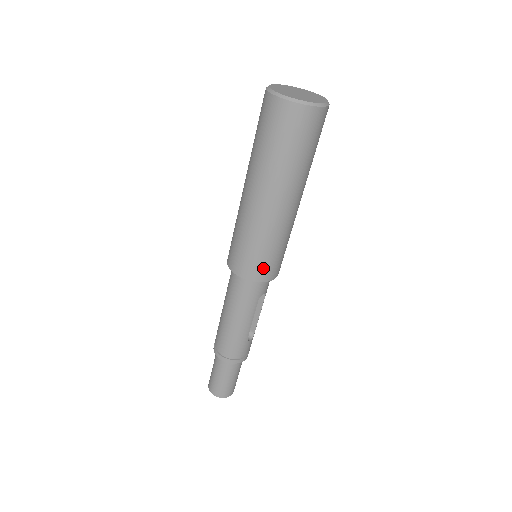
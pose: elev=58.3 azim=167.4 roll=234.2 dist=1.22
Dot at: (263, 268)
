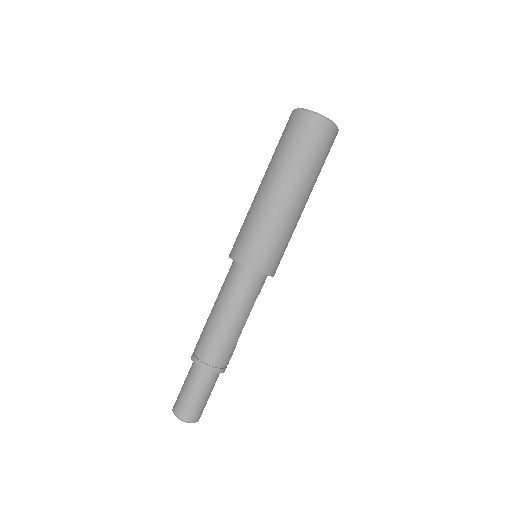
Dot at: (274, 261)
